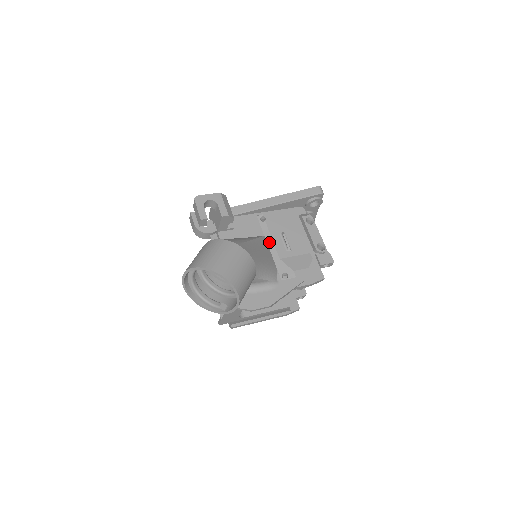
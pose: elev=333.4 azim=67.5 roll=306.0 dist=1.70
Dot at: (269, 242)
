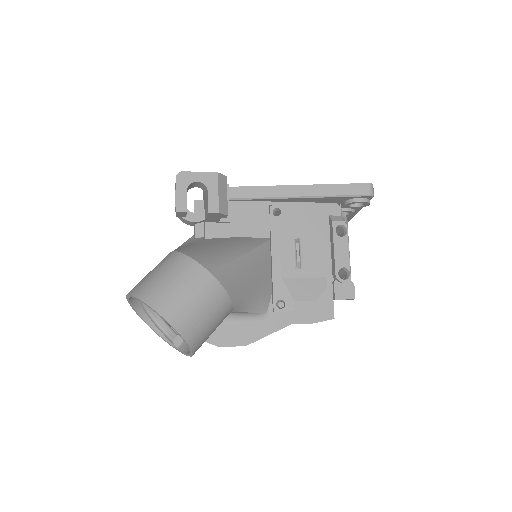
Dot at: (274, 249)
